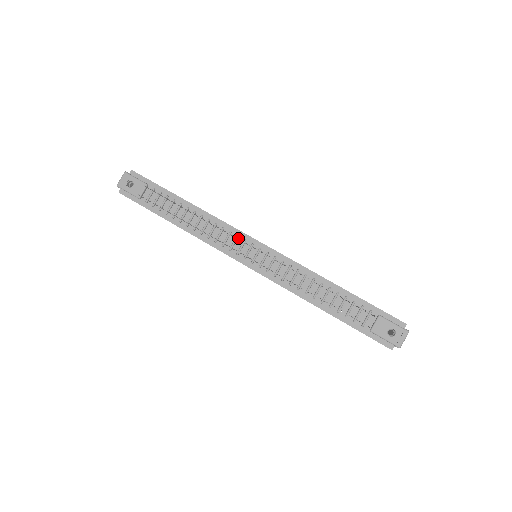
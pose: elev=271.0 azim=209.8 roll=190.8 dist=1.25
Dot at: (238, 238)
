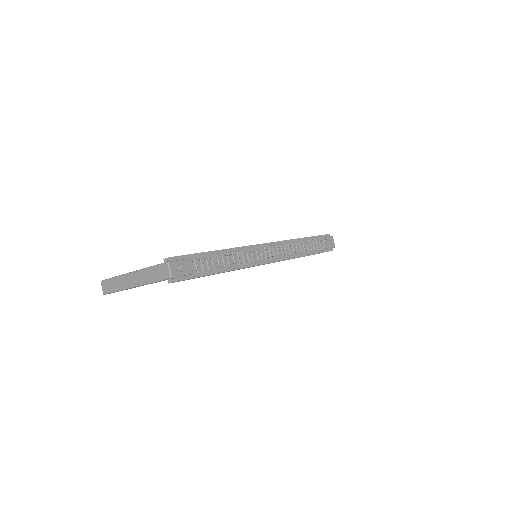
Dot at: (265, 248)
